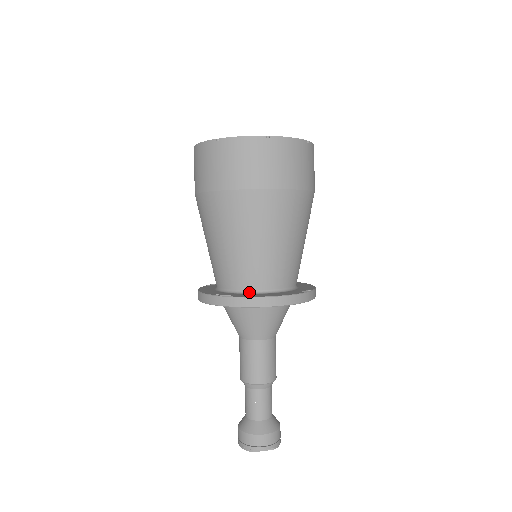
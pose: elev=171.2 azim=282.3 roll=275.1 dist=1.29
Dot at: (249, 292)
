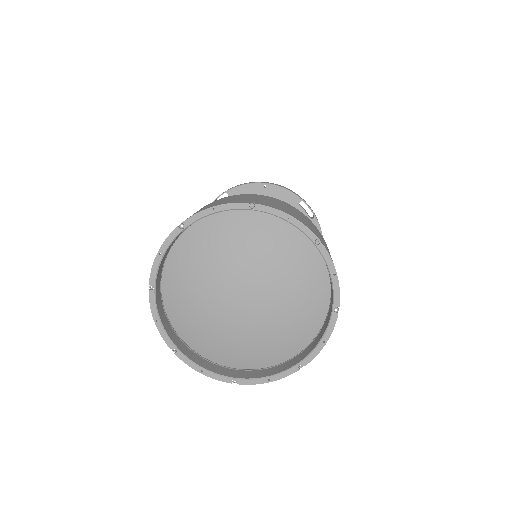
Dot at: occluded
